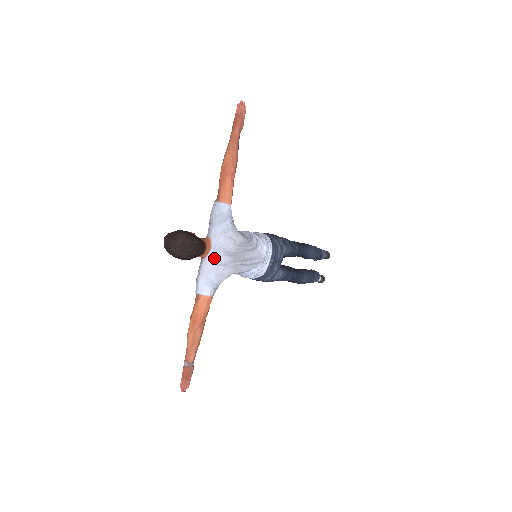
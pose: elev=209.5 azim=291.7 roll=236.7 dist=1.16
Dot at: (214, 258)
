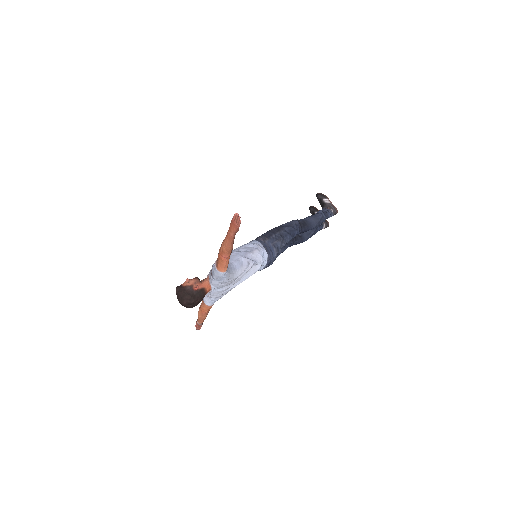
Dot at: (214, 293)
